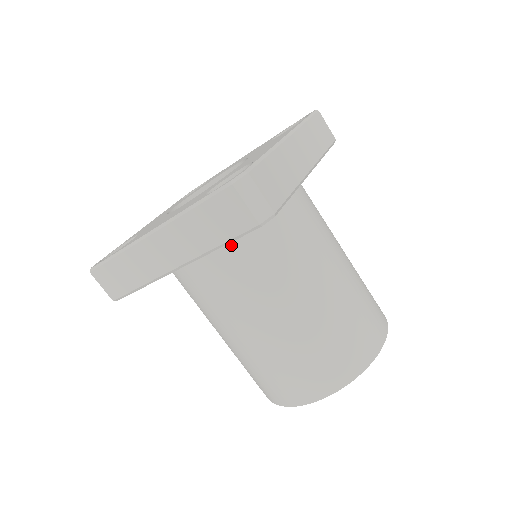
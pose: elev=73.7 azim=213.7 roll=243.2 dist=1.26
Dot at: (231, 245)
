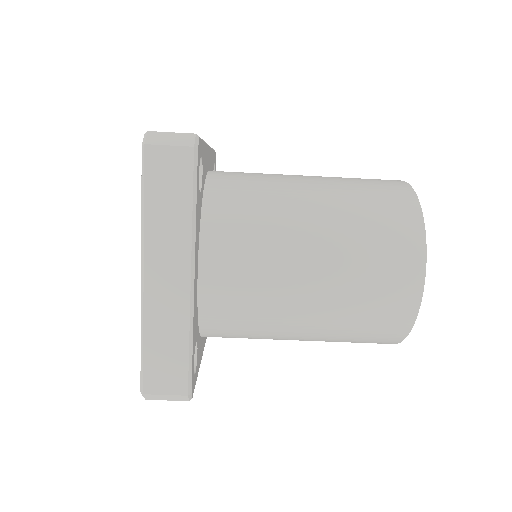
Dot at: (211, 225)
